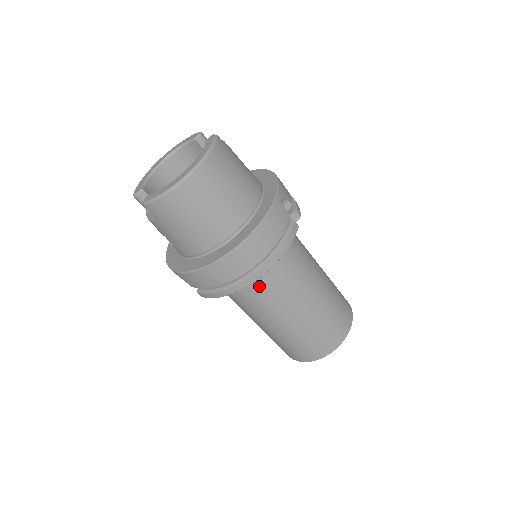
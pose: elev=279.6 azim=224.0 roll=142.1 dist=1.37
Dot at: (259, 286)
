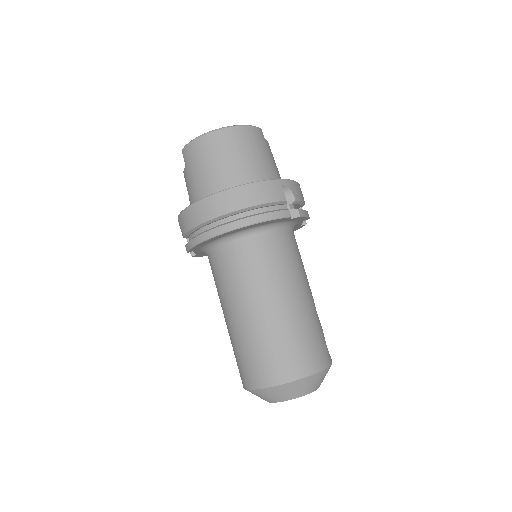
Dot at: (234, 257)
